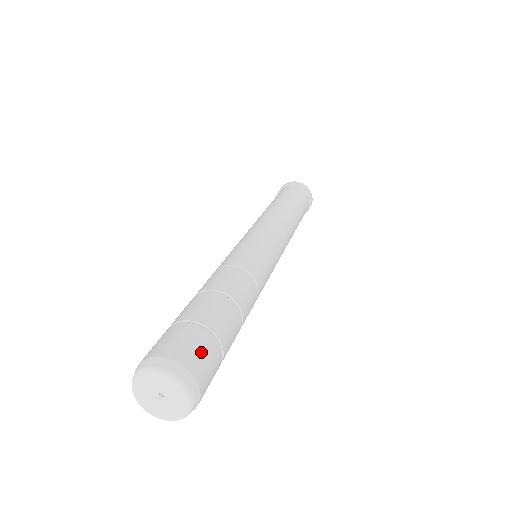
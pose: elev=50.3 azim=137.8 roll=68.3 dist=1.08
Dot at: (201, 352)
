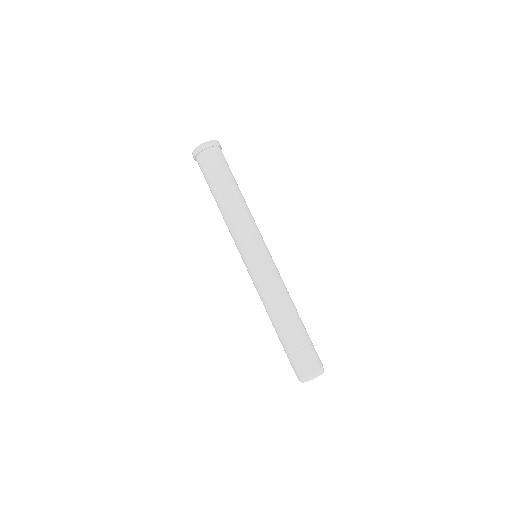
Dot at: (310, 360)
